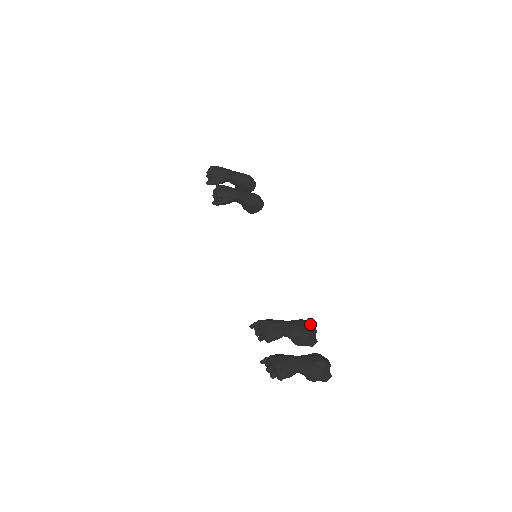
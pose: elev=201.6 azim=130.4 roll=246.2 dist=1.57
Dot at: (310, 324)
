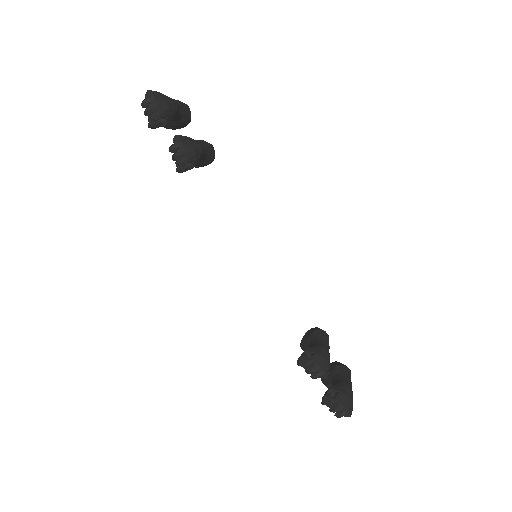
Dot at: (326, 333)
